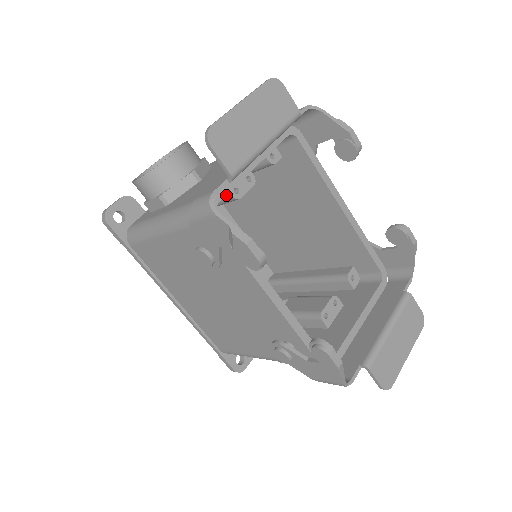
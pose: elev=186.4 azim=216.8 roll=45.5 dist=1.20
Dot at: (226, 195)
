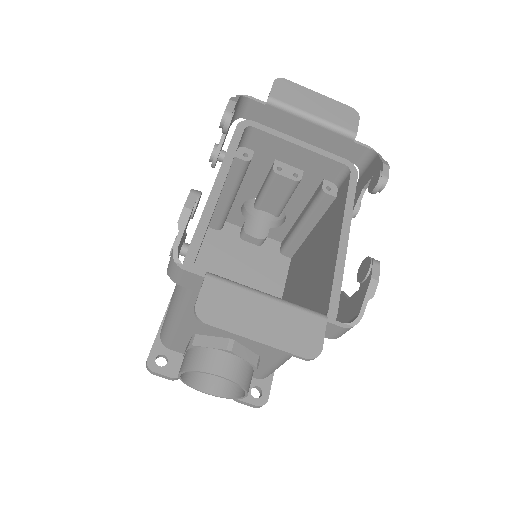
Dot at: (271, 169)
